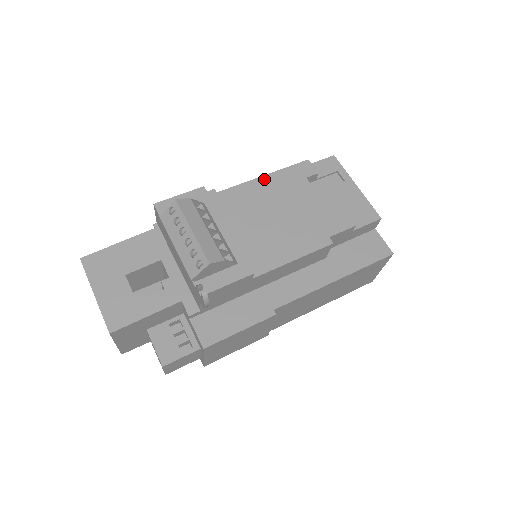
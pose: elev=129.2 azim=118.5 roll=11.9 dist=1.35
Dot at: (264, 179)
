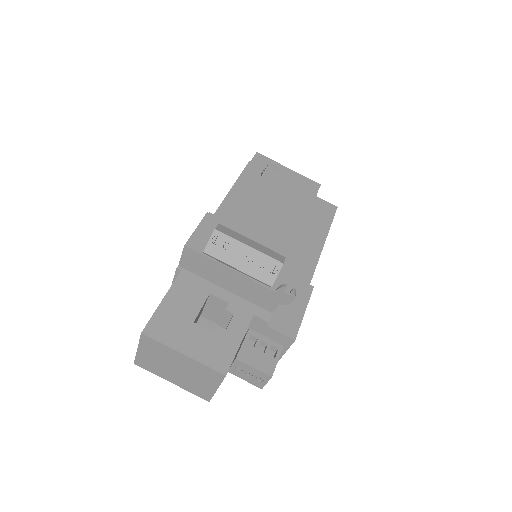
Dot at: (235, 189)
